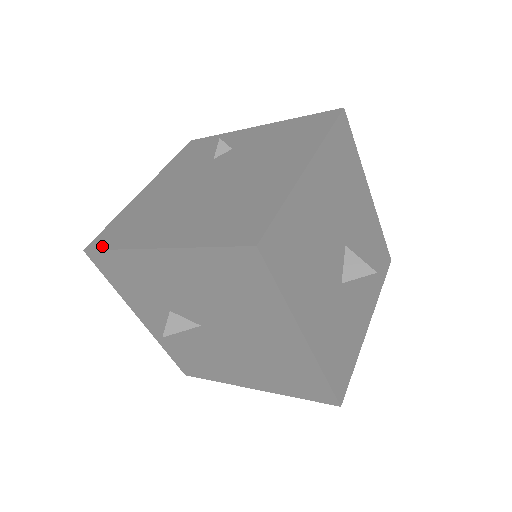
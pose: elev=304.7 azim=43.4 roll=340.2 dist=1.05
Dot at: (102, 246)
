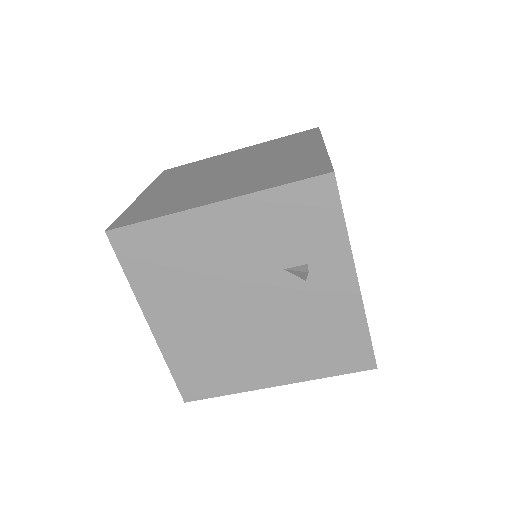
Dot at: (121, 255)
